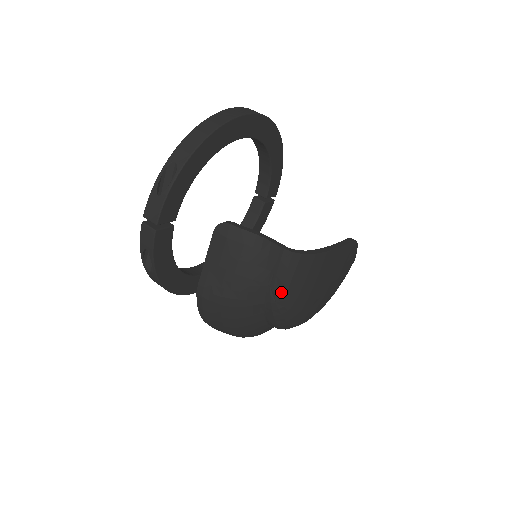
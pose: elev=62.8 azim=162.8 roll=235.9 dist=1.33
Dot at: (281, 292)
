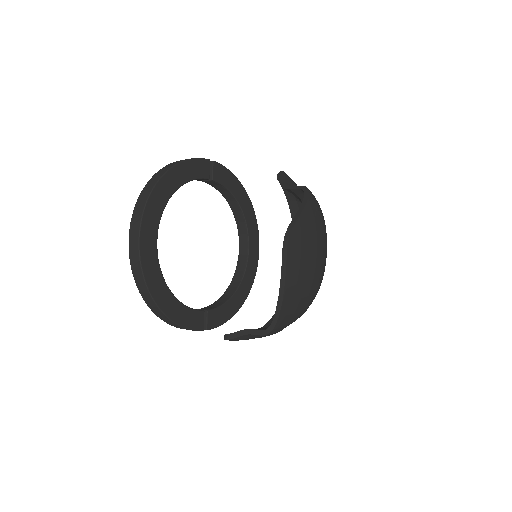
Dot at: occluded
